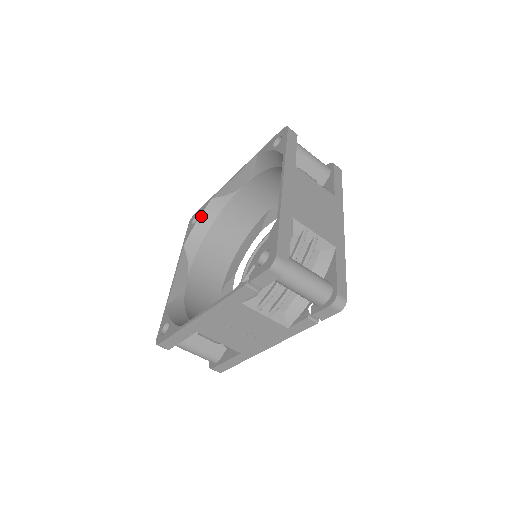
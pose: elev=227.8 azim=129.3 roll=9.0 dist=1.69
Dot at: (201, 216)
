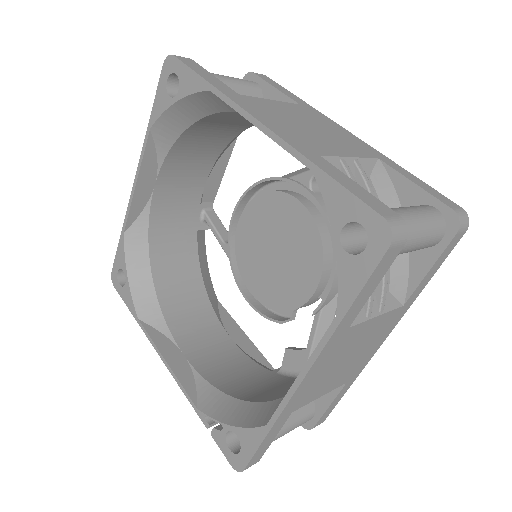
Dot at: (185, 99)
